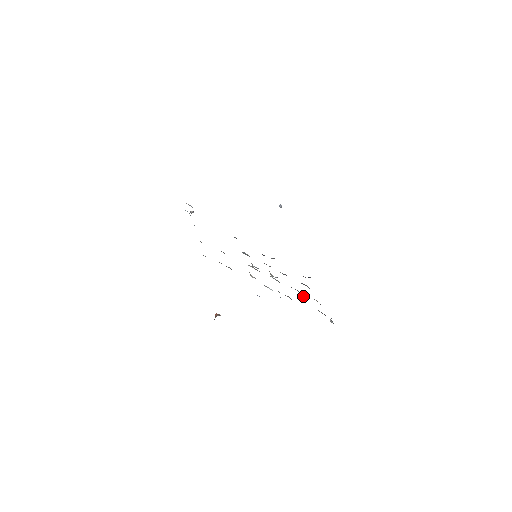
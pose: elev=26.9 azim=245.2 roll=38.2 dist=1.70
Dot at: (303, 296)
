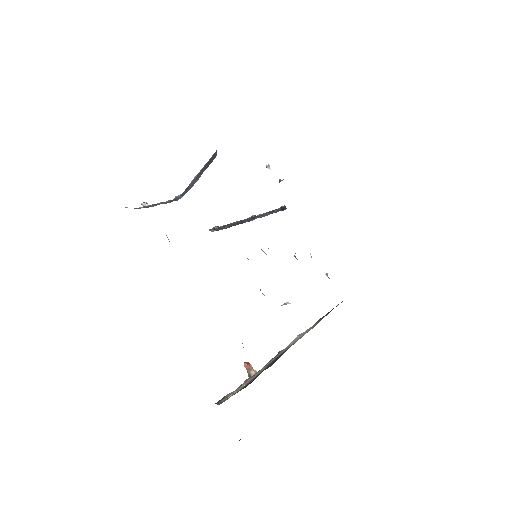
Dot at: occluded
